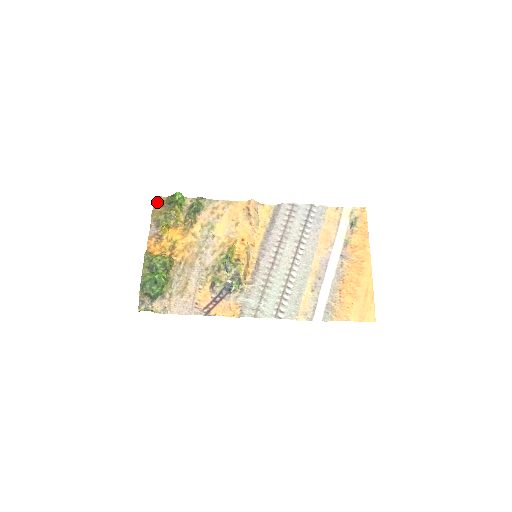
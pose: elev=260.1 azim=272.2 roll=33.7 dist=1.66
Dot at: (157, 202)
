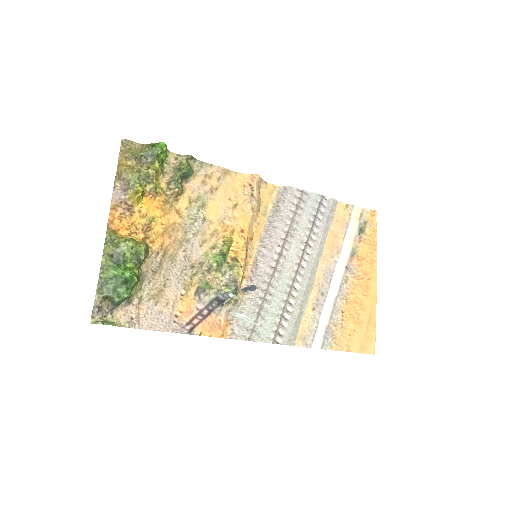
Dot at: (125, 149)
